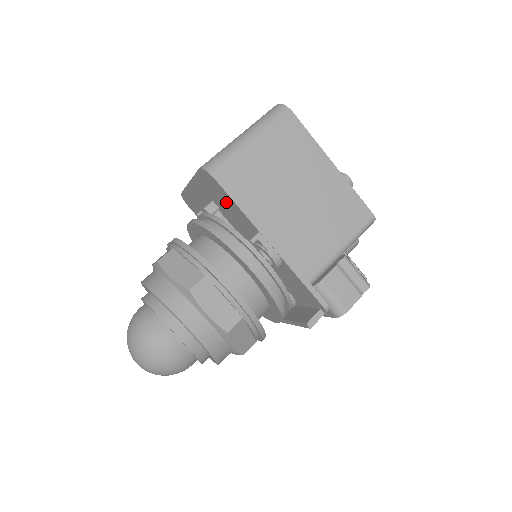
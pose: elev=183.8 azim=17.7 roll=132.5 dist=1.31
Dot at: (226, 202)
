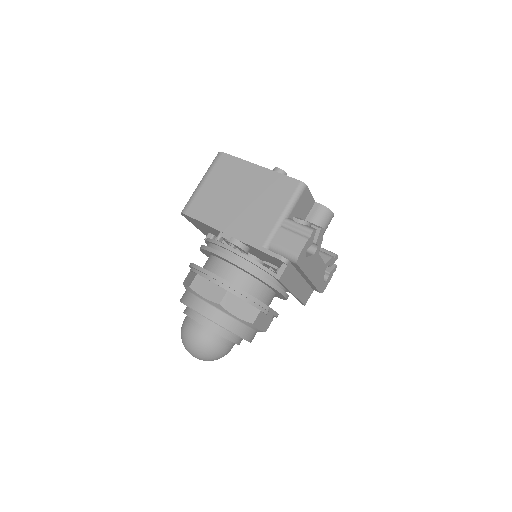
Dot at: (203, 226)
